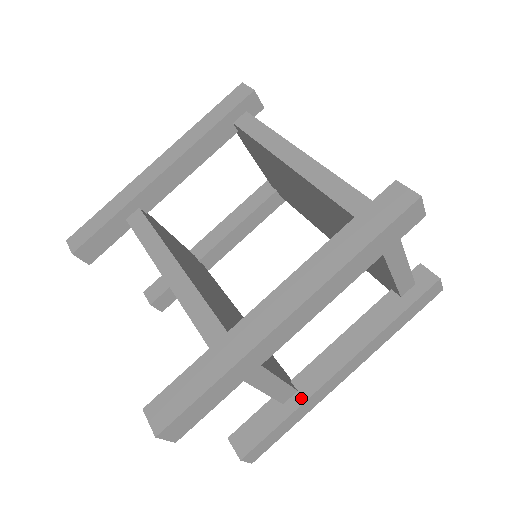
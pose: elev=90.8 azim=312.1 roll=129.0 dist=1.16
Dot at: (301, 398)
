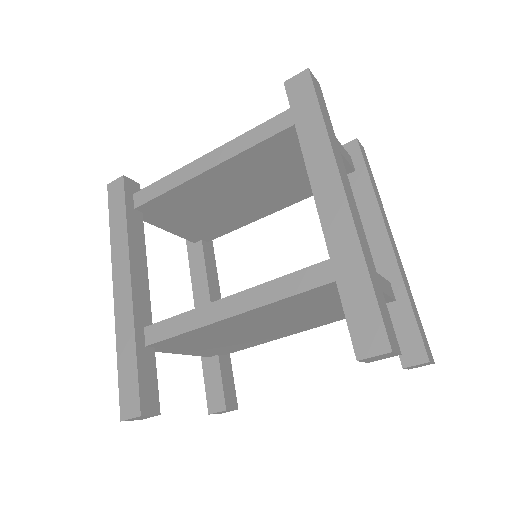
Dot at: (398, 282)
